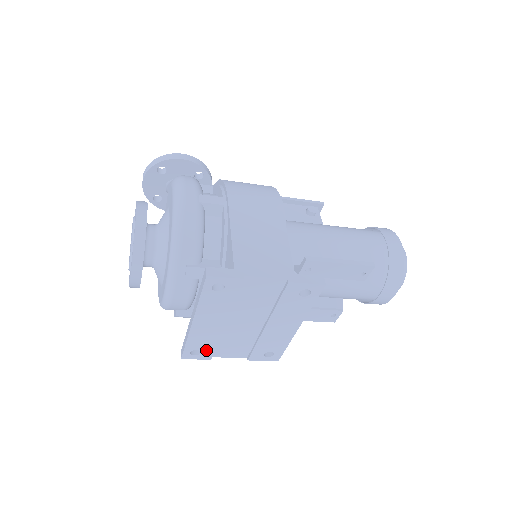
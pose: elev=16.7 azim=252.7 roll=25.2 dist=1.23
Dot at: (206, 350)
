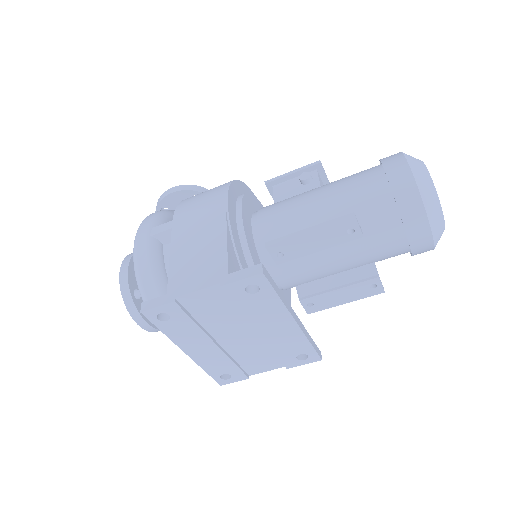
Dot at: (232, 372)
